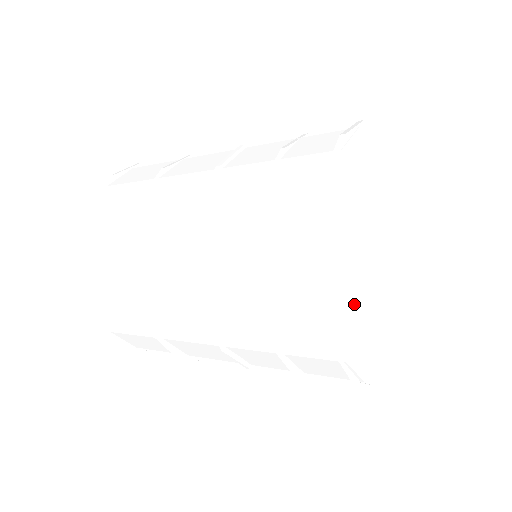
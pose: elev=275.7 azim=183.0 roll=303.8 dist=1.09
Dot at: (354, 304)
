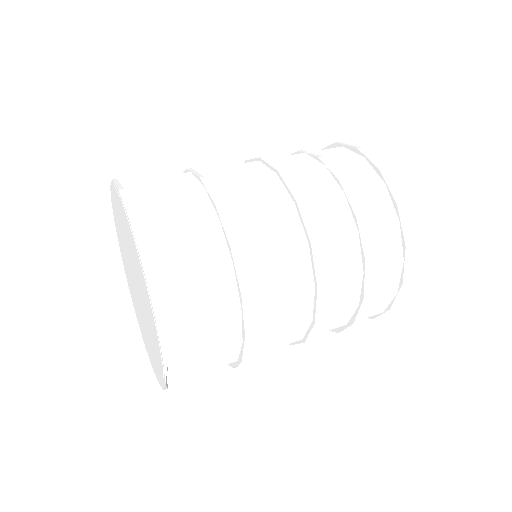
Dot at: occluded
